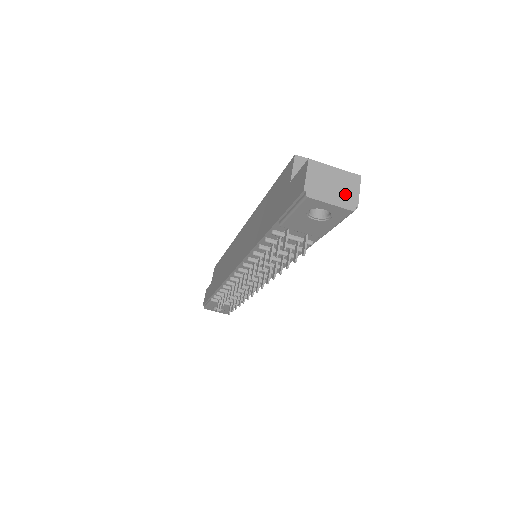
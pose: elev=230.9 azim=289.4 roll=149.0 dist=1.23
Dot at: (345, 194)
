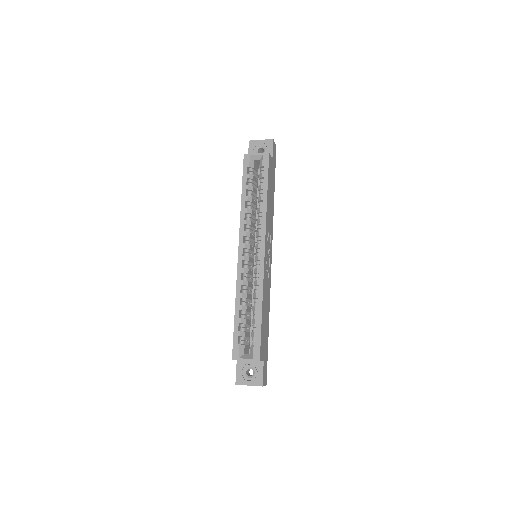
Dot at: occluded
